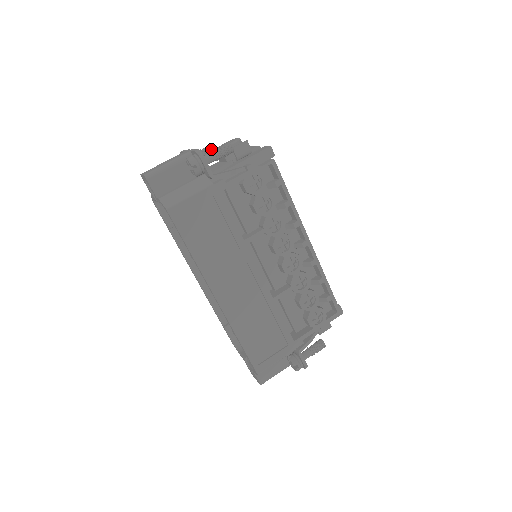
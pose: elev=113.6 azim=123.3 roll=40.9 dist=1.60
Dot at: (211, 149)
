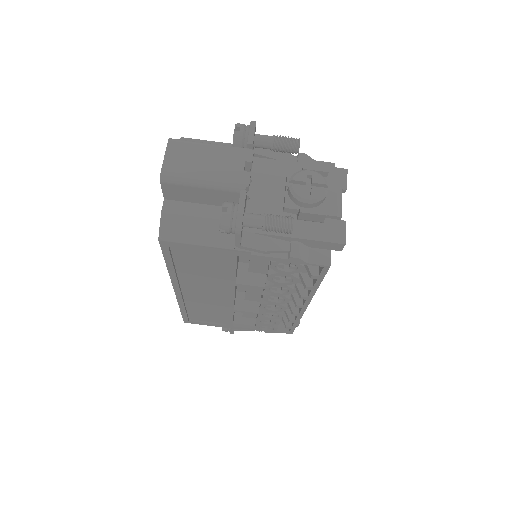
Dot at: (293, 150)
